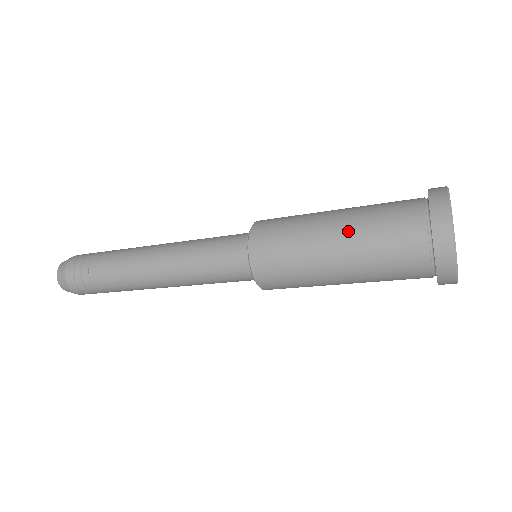
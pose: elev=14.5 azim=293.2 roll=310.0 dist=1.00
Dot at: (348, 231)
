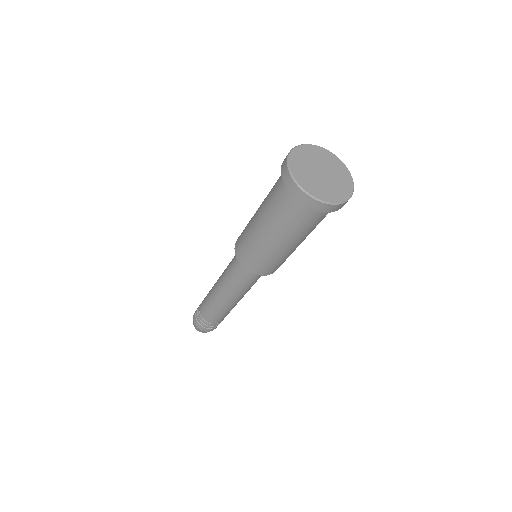
Dot at: (262, 210)
